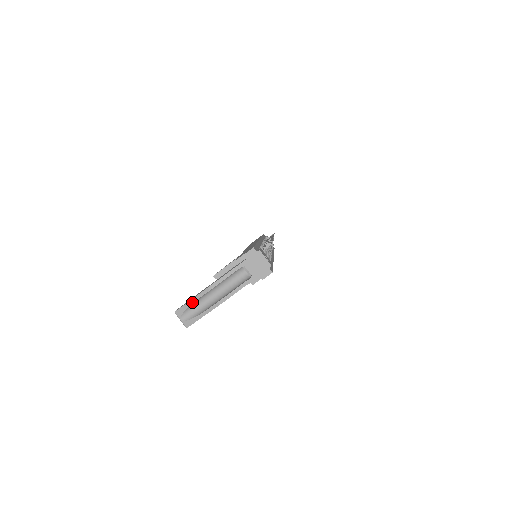
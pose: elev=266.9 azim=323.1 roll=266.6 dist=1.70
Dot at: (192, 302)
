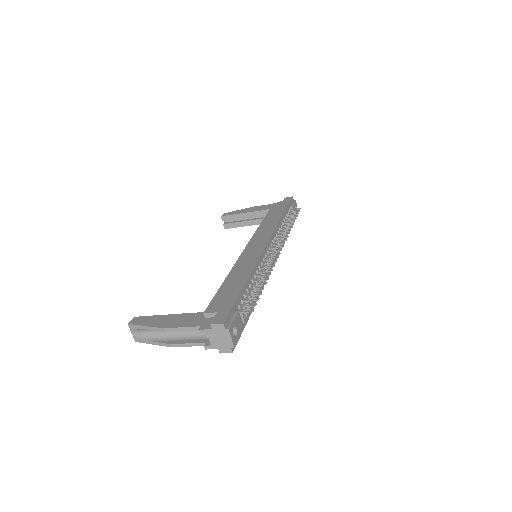
Dot at: (146, 328)
